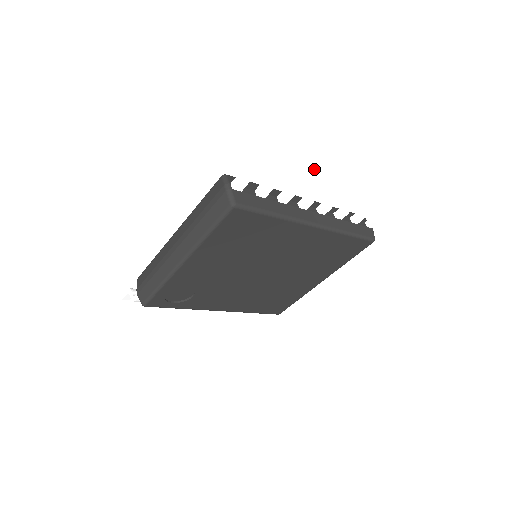
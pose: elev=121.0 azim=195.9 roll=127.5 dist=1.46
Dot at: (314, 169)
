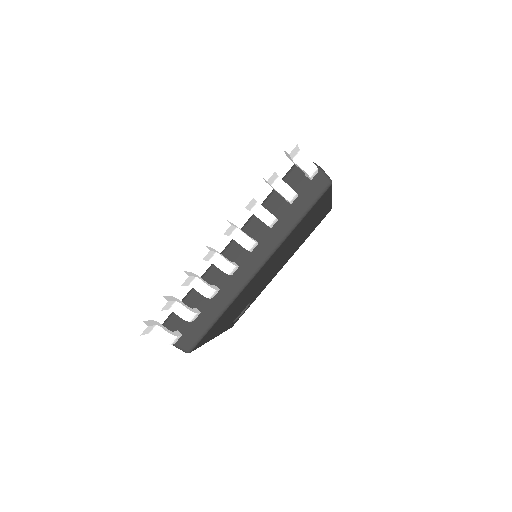
Dot at: (204, 259)
